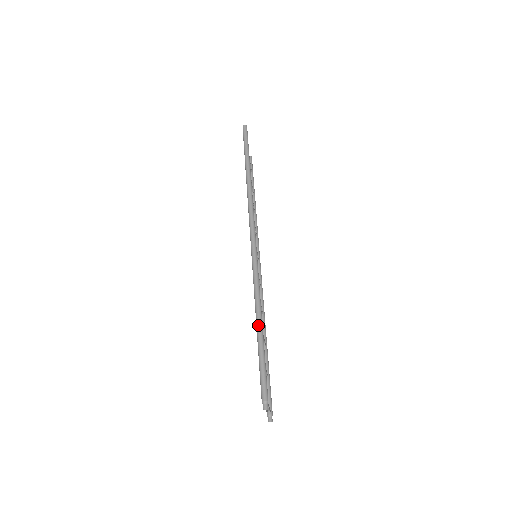
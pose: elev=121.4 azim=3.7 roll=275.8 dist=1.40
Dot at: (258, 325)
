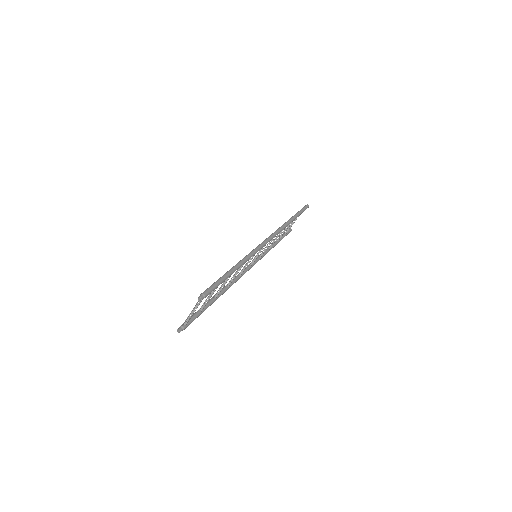
Dot at: (234, 267)
